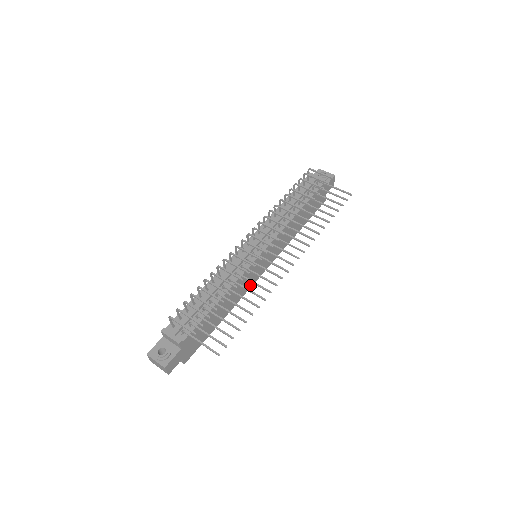
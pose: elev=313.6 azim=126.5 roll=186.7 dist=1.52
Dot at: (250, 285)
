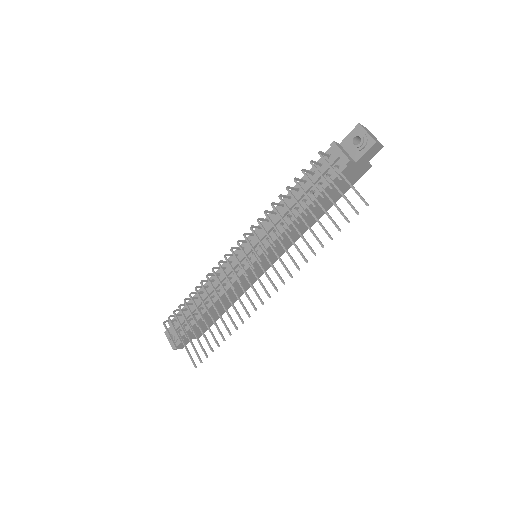
Dot at: (256, 278)
